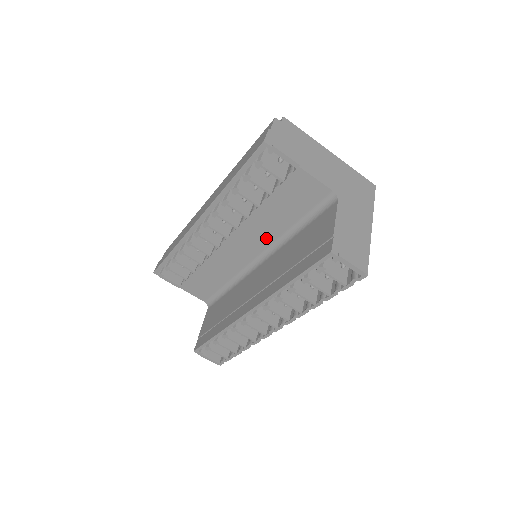
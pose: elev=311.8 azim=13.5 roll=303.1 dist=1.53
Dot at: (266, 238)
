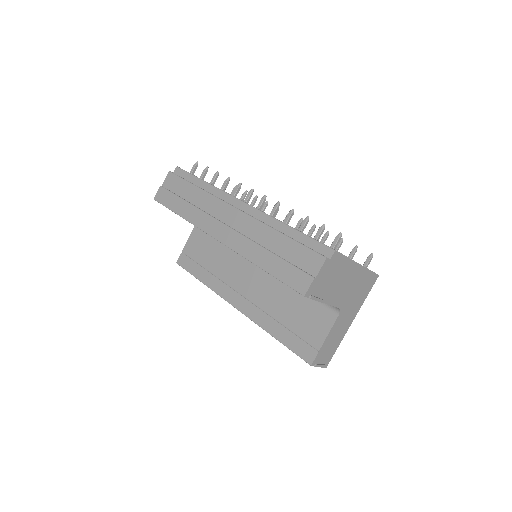
Dot at: occluded
